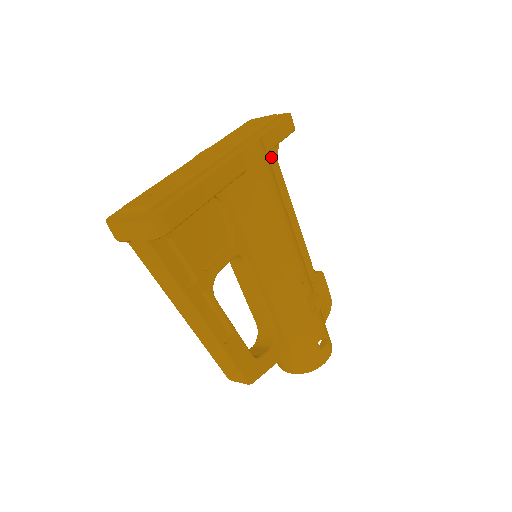
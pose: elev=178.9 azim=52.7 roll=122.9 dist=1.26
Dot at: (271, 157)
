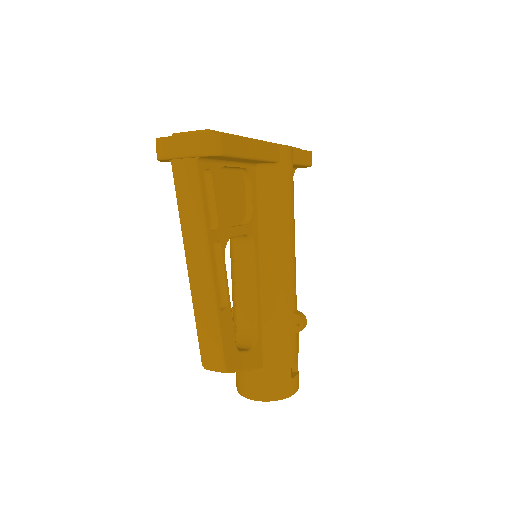
Dot at: occluded
